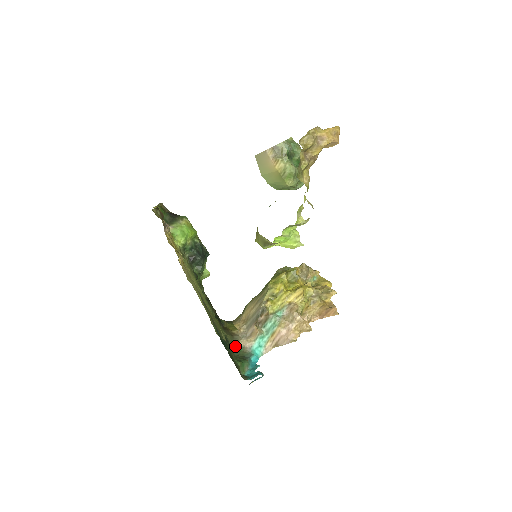
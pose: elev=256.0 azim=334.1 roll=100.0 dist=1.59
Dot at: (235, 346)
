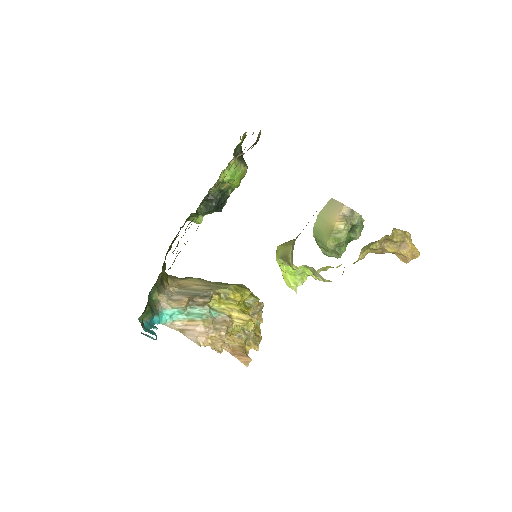
Dot at: (154, 293)
